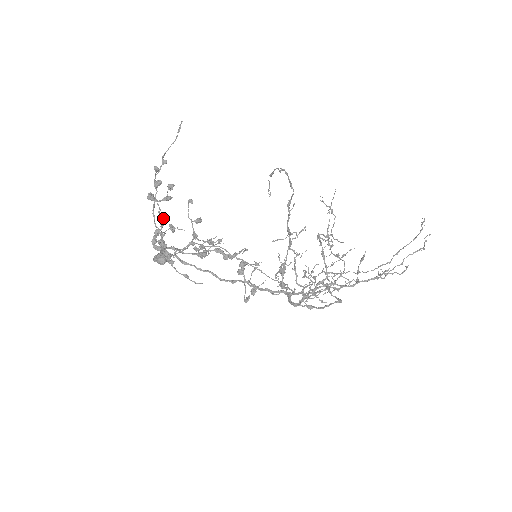
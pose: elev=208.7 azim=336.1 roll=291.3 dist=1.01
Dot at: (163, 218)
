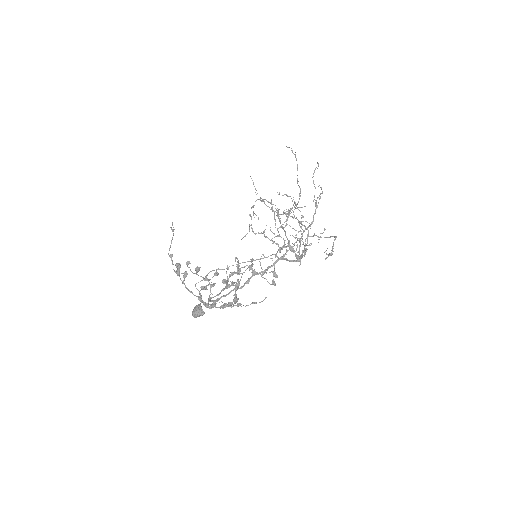
Dot at: (236, 286)
